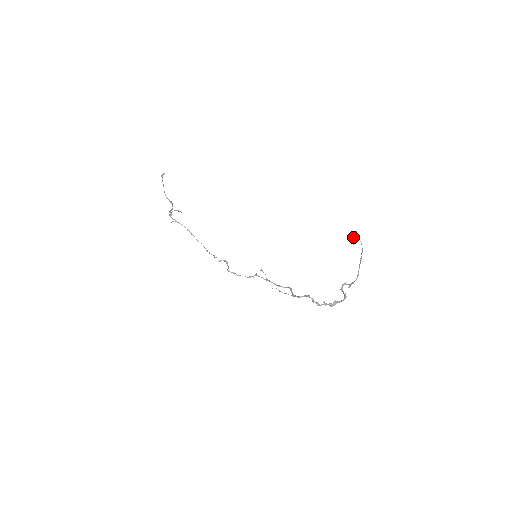
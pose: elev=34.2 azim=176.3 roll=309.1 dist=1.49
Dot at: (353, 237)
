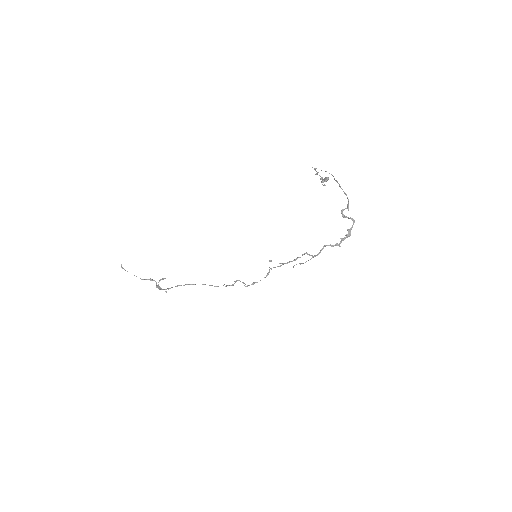
Dot at: (322, 180)
